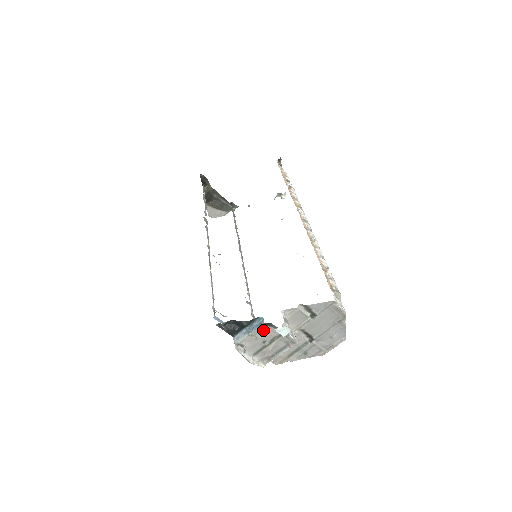
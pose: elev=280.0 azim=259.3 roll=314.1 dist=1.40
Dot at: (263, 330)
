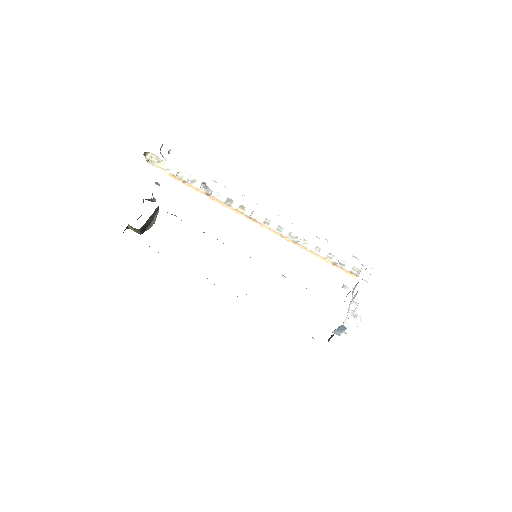
Dot at: occluded
